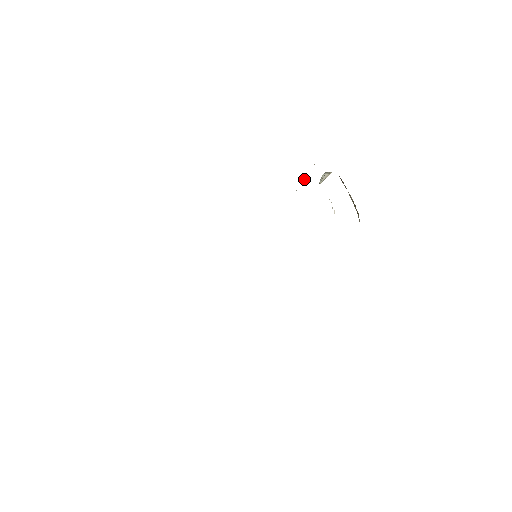
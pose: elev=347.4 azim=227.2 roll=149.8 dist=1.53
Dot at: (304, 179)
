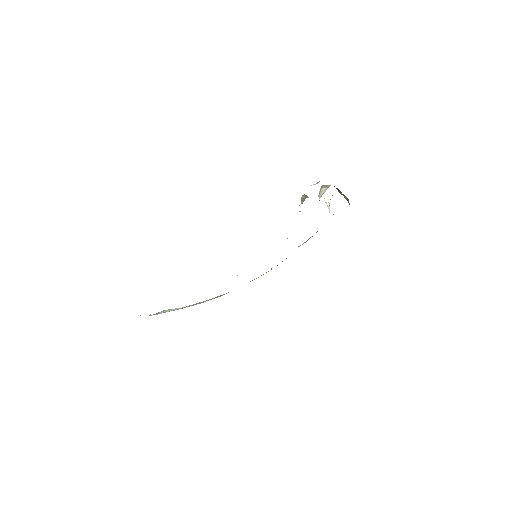
Dot at: (305, 198)
